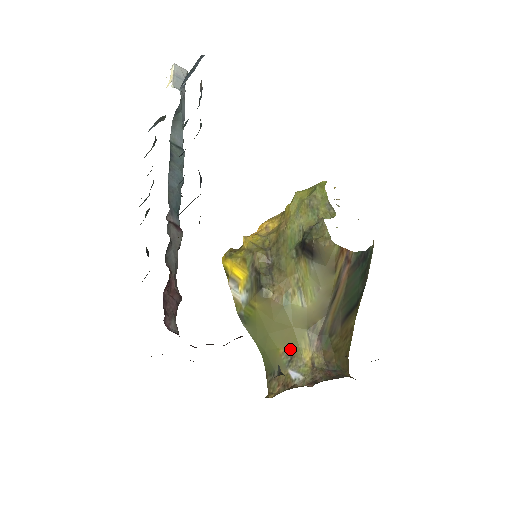
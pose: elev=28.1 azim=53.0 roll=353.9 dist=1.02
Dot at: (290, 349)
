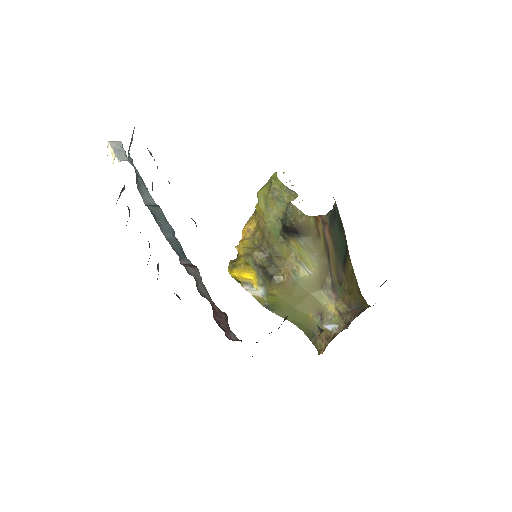
Dot at: (317, 310)
